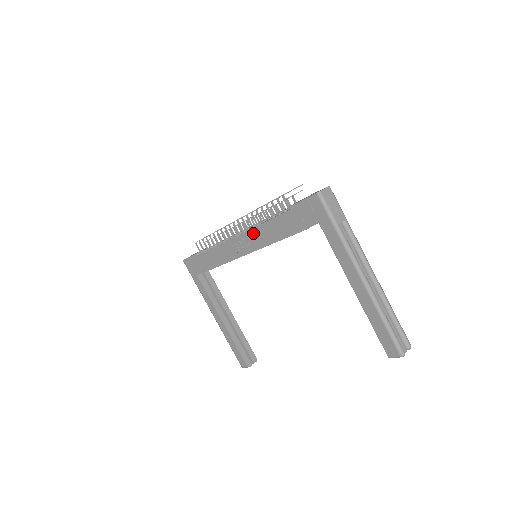
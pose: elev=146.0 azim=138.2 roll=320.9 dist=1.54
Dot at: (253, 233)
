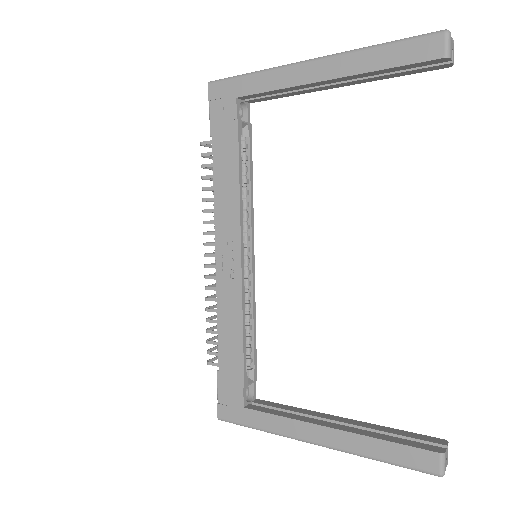
Dot at: (220, 221)
